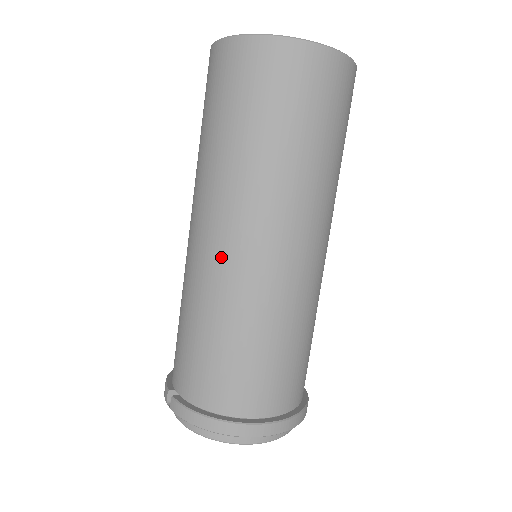
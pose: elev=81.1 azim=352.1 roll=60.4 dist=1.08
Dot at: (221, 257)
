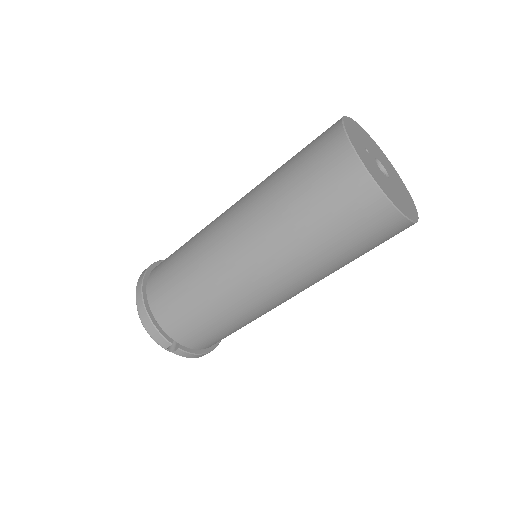
Dot at: (277, 303)
